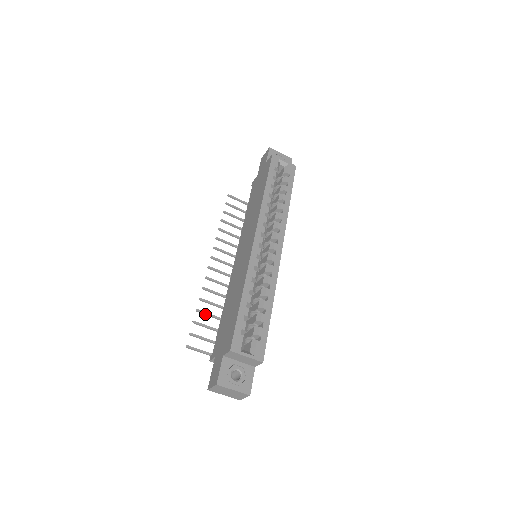
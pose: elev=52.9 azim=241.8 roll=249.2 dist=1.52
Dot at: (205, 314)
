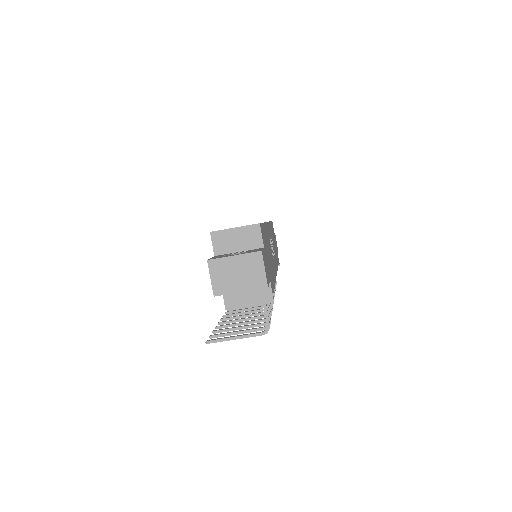
Dot at: (228, 326)
